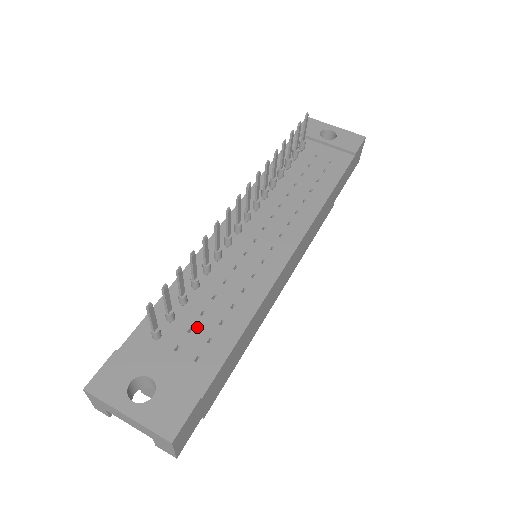
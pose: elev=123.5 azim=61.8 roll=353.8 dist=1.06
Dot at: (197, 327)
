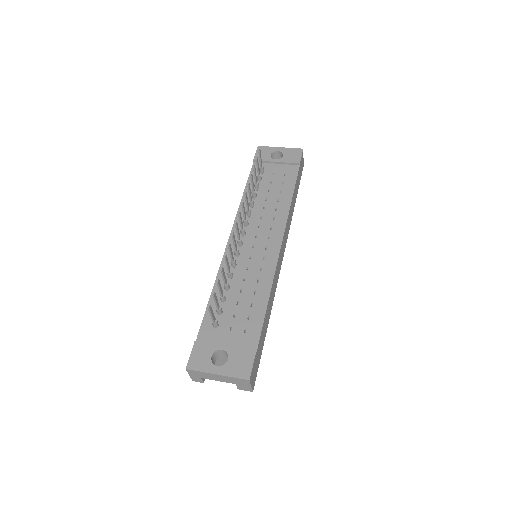
Dot at: (238, 312)
